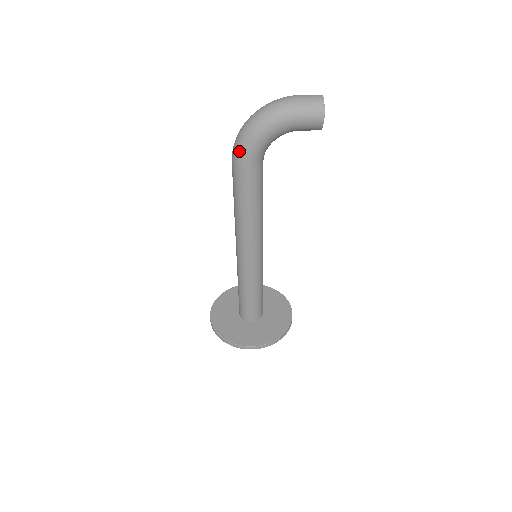
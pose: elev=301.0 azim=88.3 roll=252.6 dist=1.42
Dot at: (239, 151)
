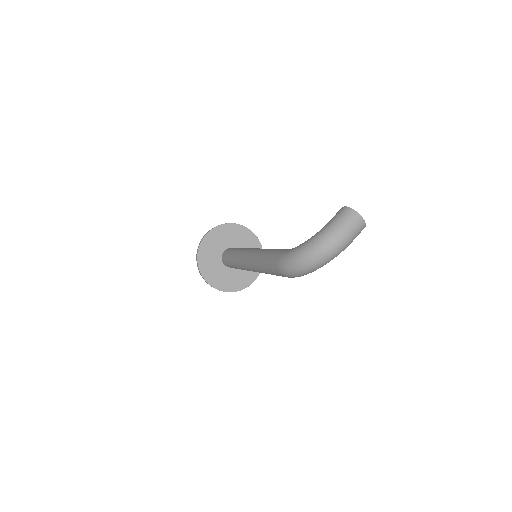
Dot at: occluded
